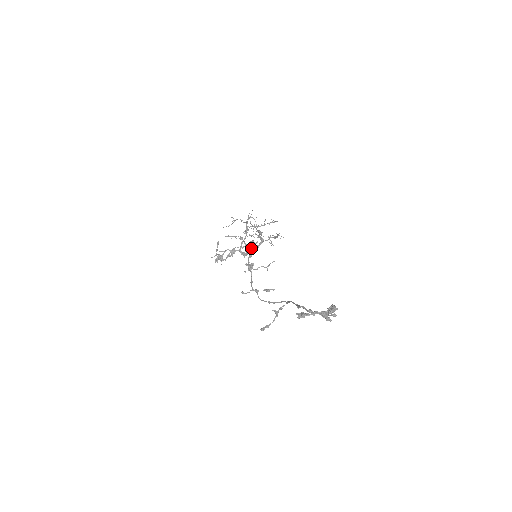
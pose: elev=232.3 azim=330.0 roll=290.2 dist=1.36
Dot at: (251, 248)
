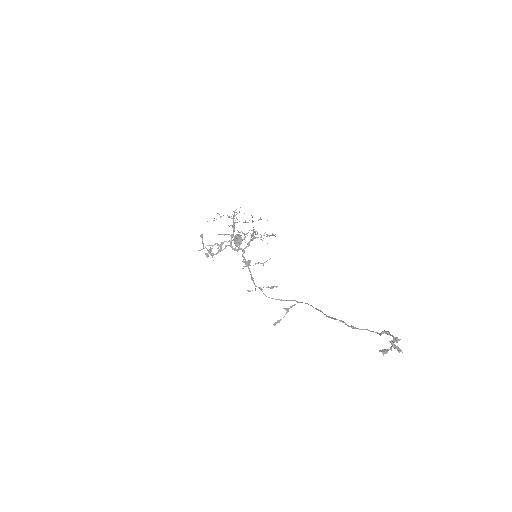
Dot at: (239, 242)
